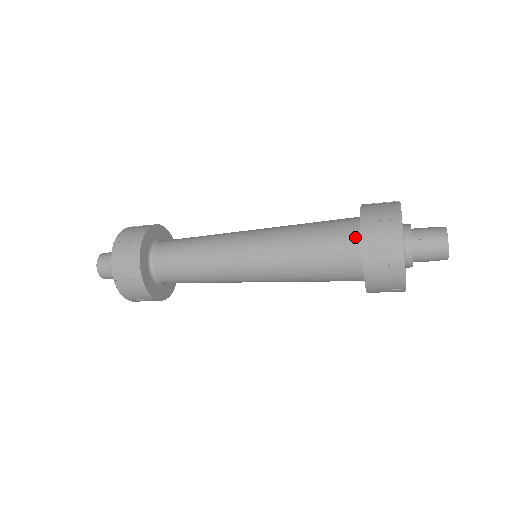
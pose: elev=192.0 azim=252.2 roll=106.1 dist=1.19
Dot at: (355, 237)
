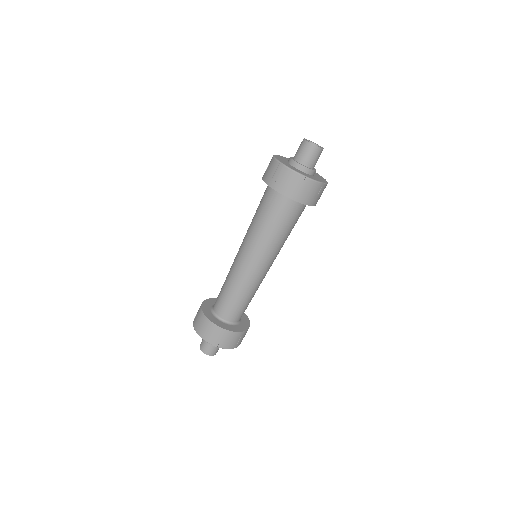
Dot at: (268, 186)
